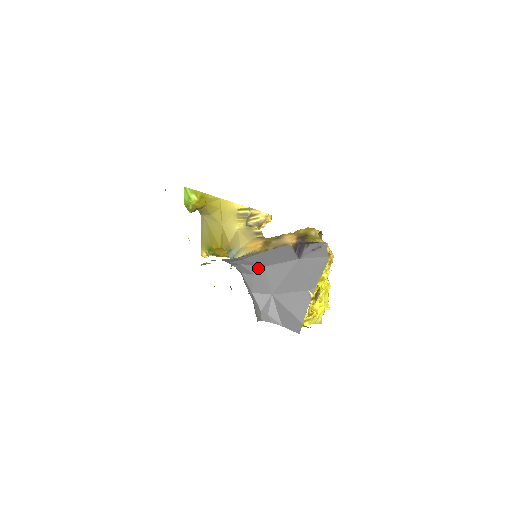
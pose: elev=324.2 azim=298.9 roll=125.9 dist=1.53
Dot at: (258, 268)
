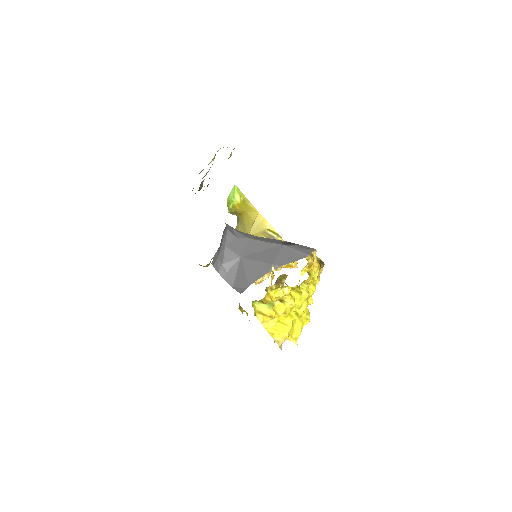
Dot at: (244, 237)
